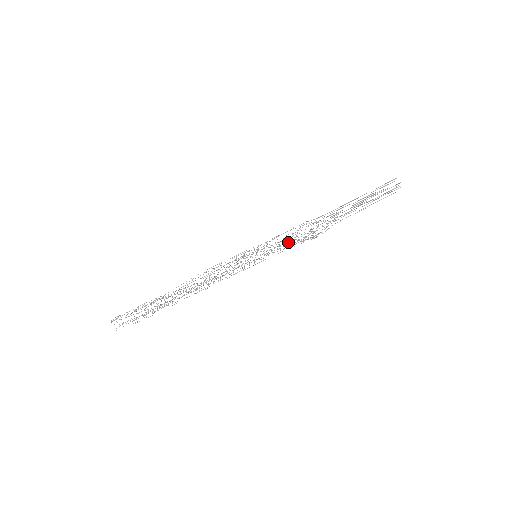
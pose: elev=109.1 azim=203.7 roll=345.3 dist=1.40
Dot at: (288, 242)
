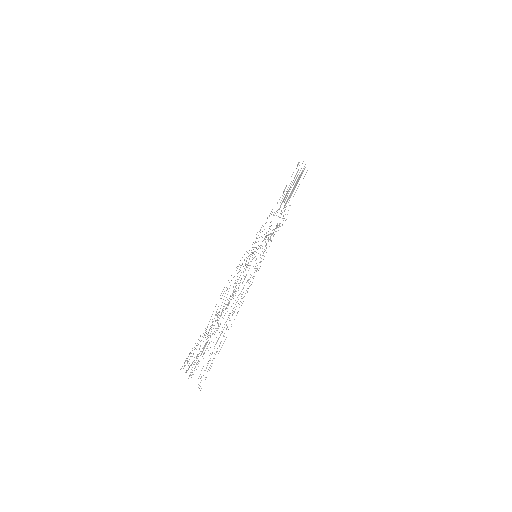
Dot at: occluded
